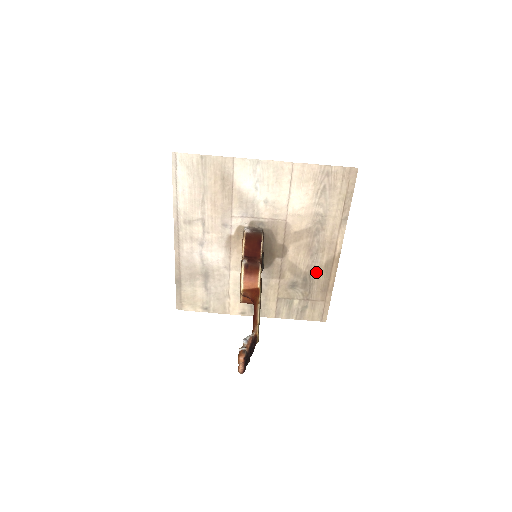
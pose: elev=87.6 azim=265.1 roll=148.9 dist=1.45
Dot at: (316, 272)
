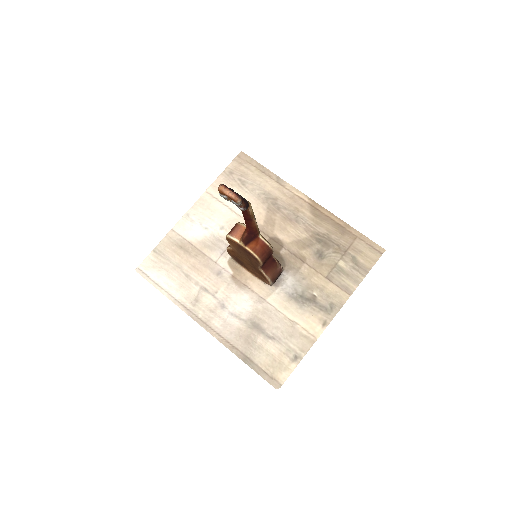
Dot at: (317, 227)
